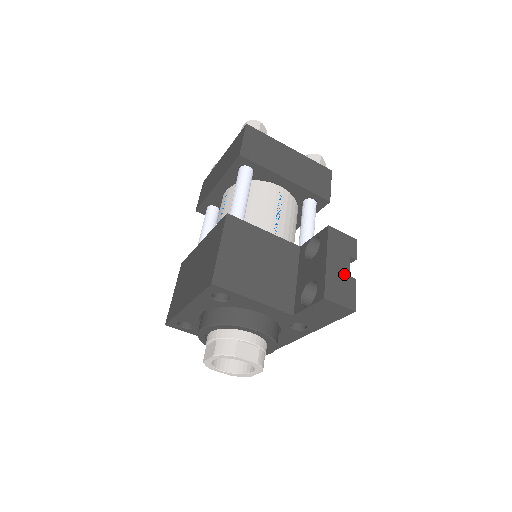
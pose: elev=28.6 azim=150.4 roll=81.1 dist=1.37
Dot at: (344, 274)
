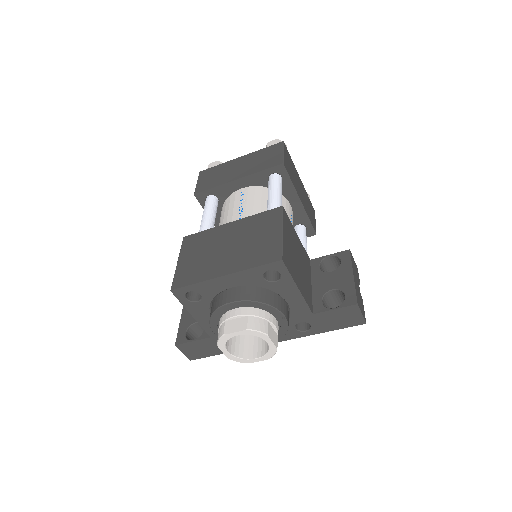
Dot at: (359, 291)
